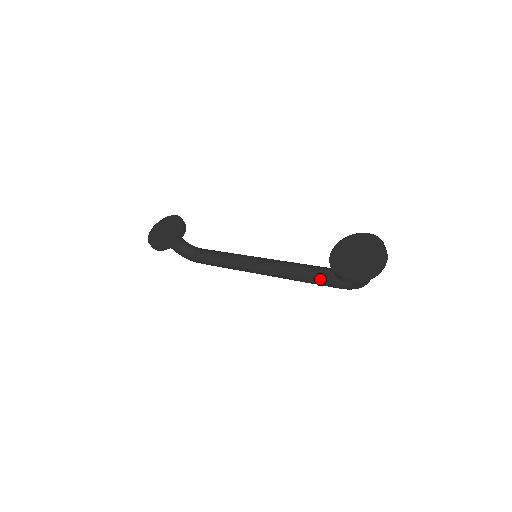
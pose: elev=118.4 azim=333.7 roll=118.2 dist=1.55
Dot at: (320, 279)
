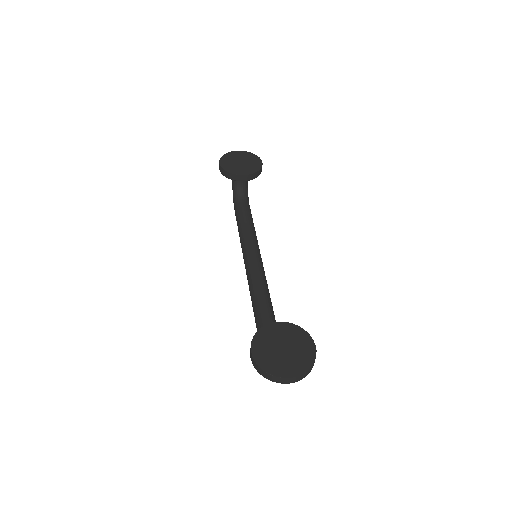
Dot at: occluded
